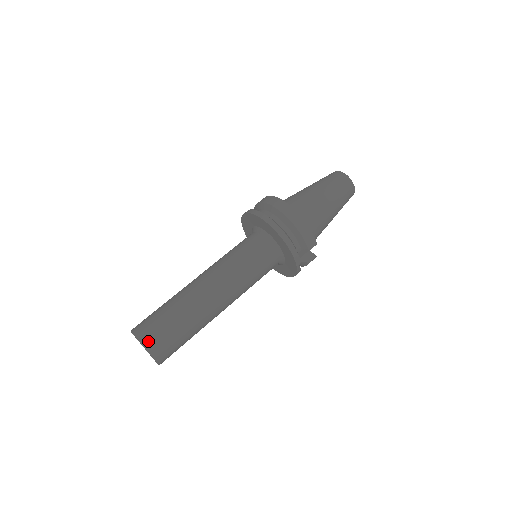
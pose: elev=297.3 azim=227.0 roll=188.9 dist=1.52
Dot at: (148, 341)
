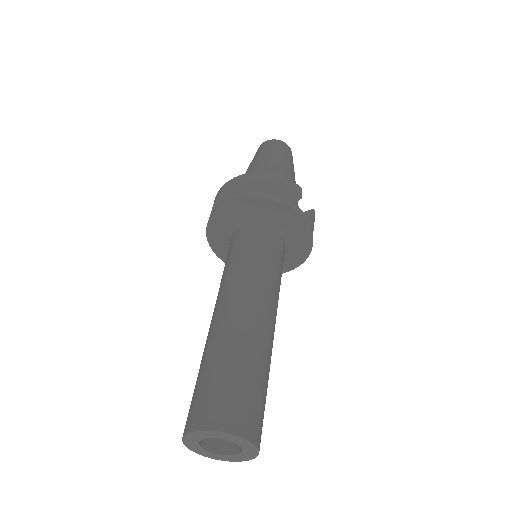
Dot at: (214, 419)
